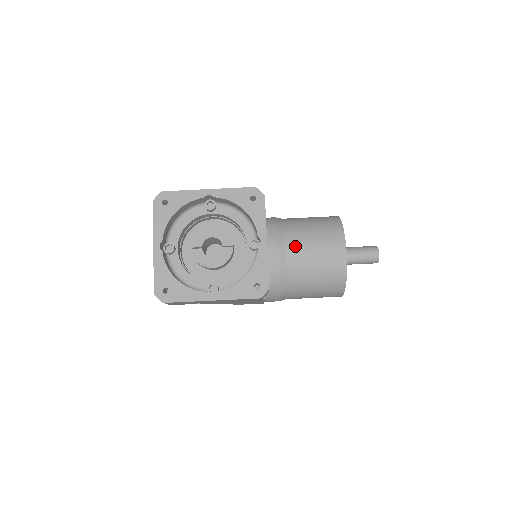
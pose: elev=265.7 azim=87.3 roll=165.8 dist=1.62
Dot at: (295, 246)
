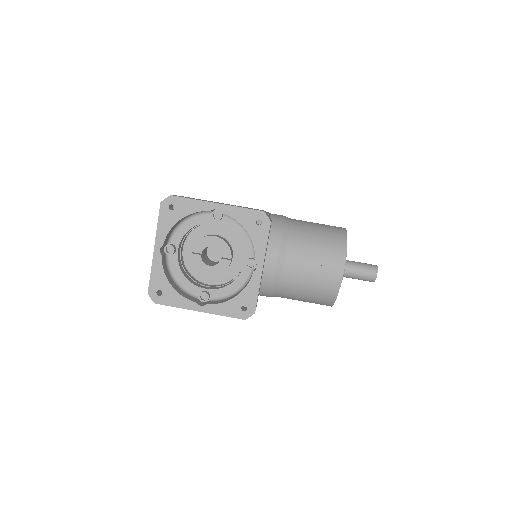
Dot at: (294, 260)
